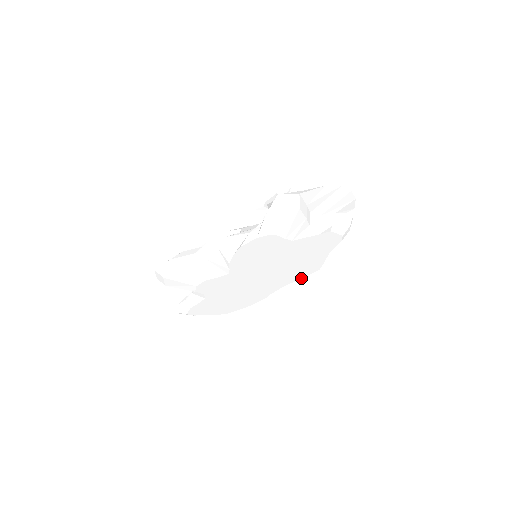
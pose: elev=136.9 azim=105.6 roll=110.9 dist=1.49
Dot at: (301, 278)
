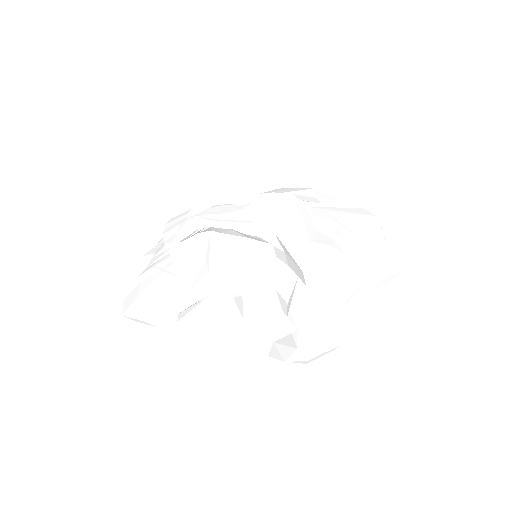
Dot at: occluded
